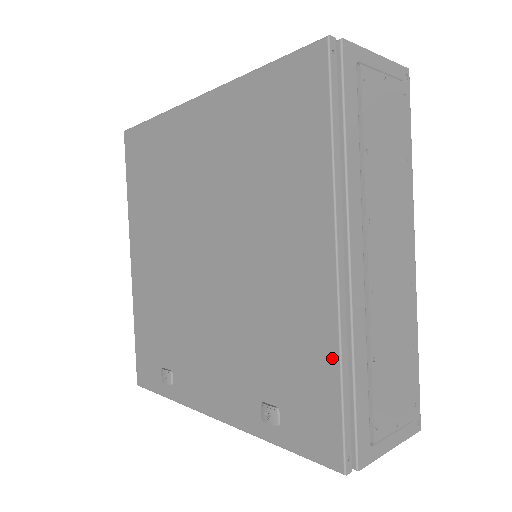
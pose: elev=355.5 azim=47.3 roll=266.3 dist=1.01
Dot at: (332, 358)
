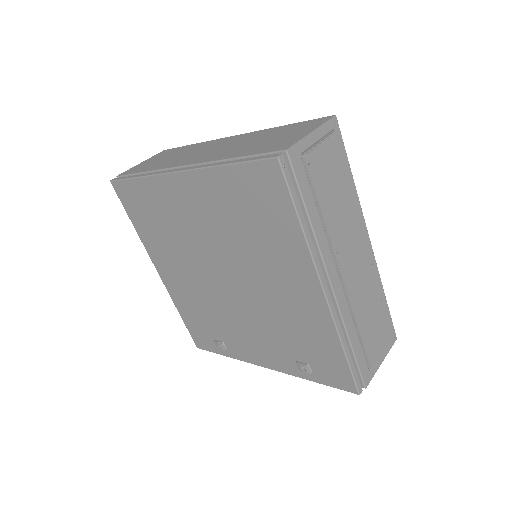
Dot at: (336, 342)
